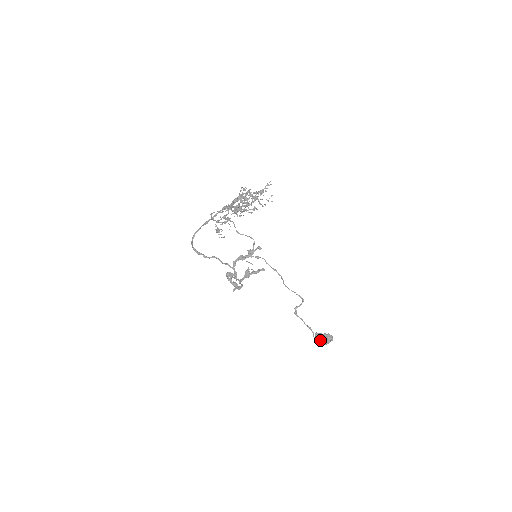
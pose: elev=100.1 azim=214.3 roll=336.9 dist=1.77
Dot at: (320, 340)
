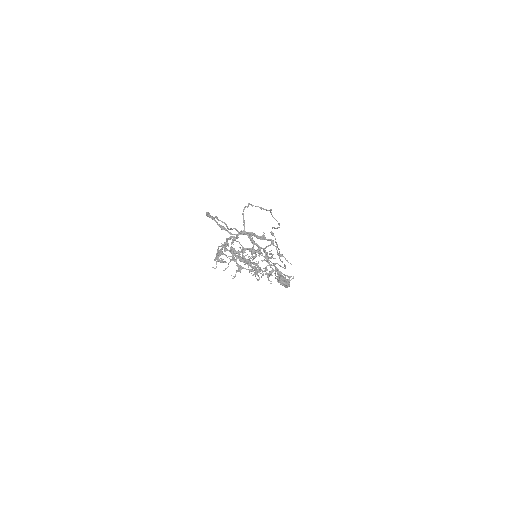
Dot at: (278, 281)
